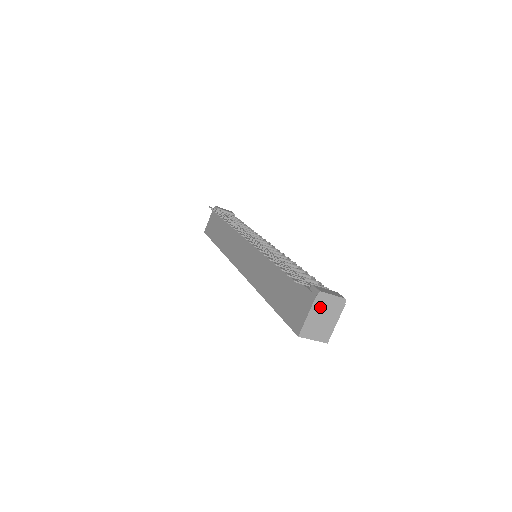
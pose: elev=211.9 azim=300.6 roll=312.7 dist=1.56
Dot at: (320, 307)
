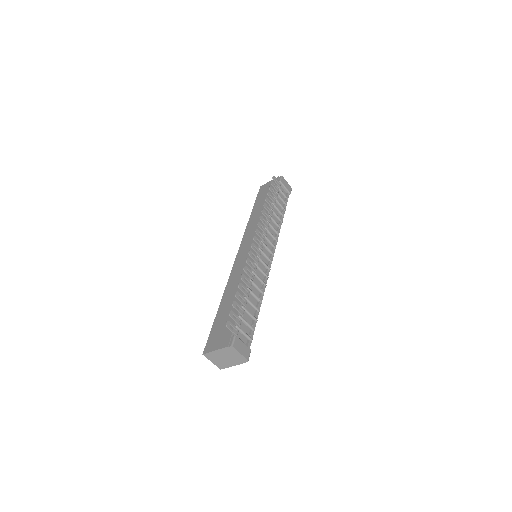
Dot at: (227, 352)
